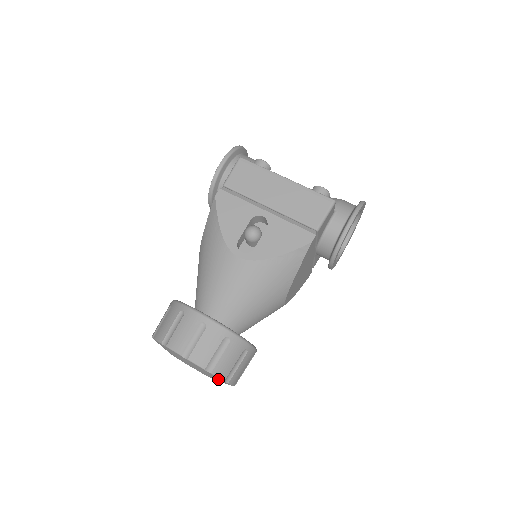
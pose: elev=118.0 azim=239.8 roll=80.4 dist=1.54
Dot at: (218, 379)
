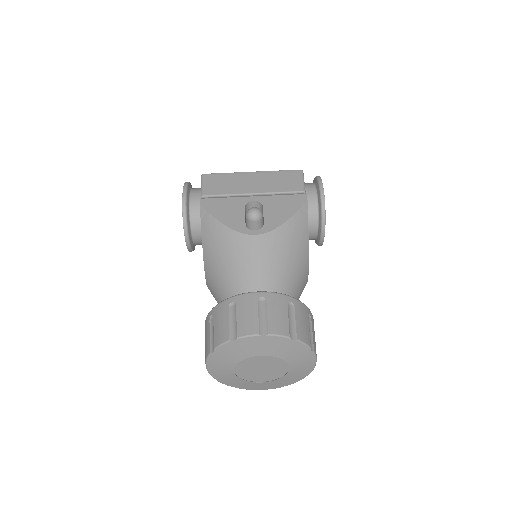
Dot at: (302, 352)
